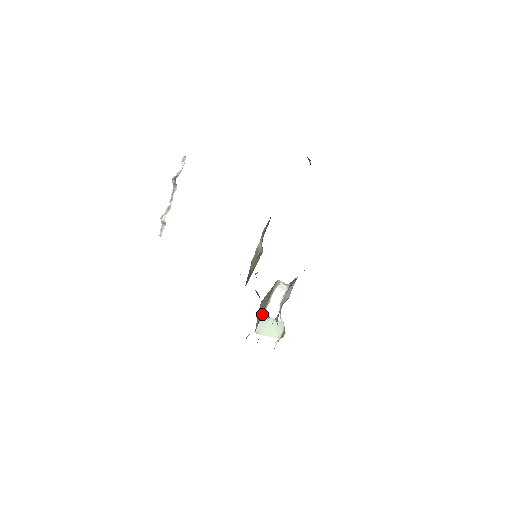
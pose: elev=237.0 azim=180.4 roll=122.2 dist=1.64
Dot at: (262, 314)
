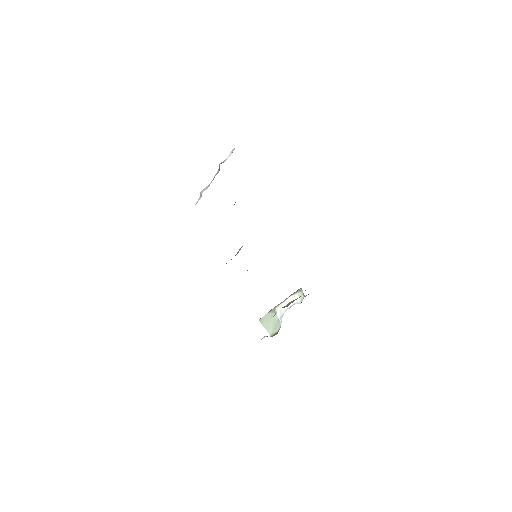
Dot at: (273, 308)
